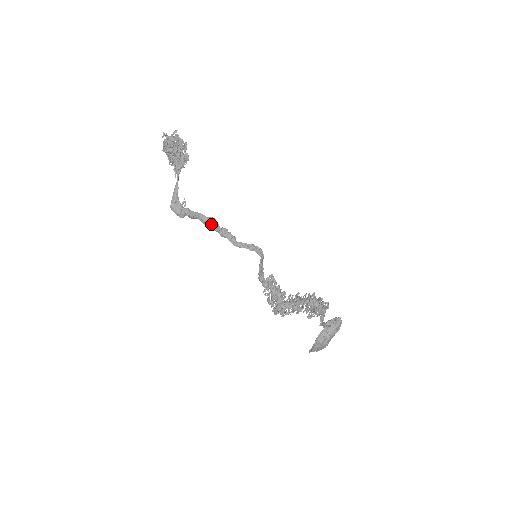
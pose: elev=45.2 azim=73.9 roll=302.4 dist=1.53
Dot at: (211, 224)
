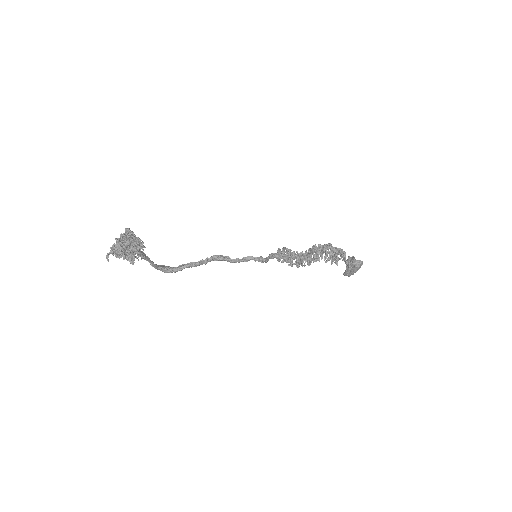
Dot at: occluded
